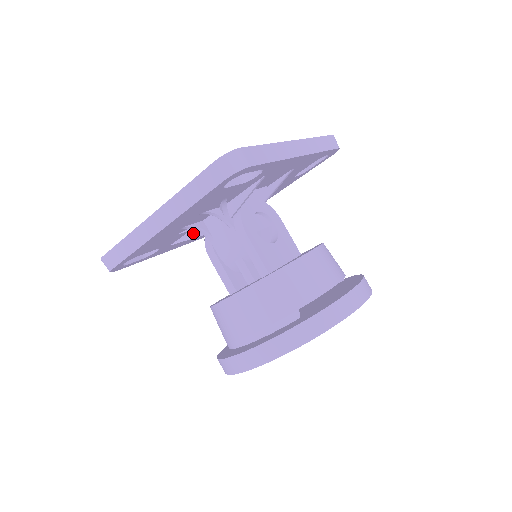
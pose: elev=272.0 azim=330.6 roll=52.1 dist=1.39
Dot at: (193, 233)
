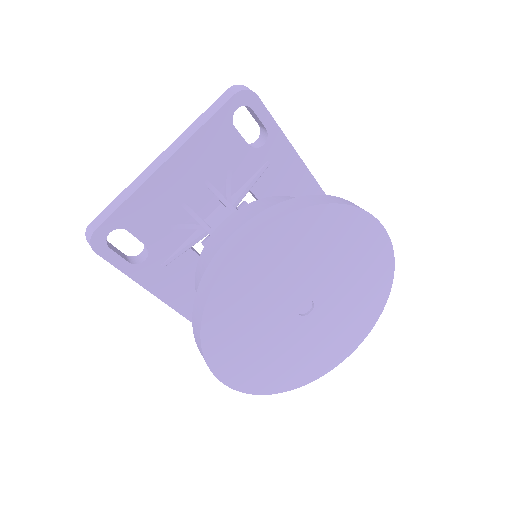
Dot at: (190, 239)
